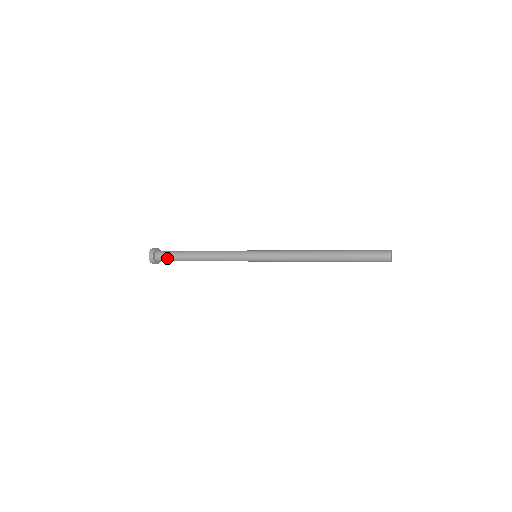
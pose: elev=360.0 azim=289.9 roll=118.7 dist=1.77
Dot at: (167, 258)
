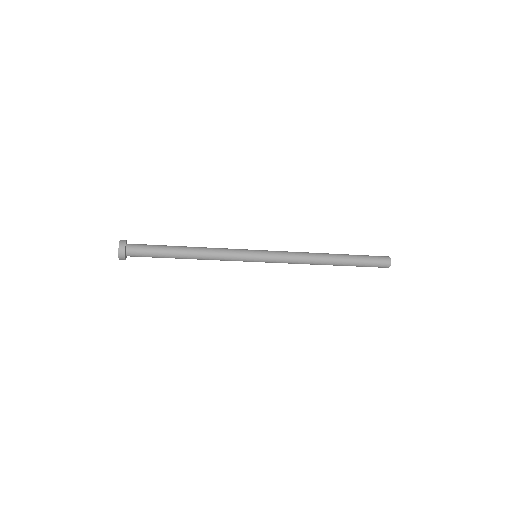
Dot at: (144, 254)
